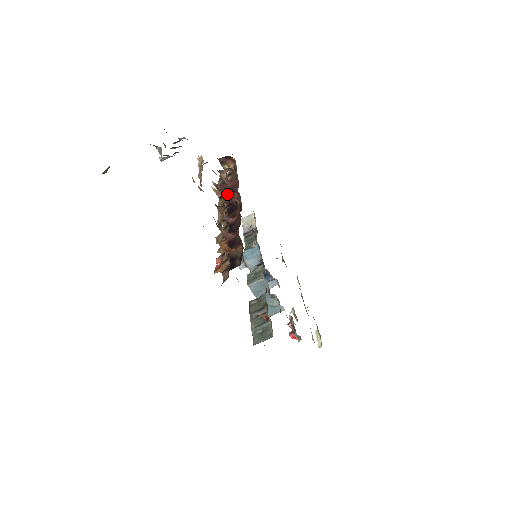
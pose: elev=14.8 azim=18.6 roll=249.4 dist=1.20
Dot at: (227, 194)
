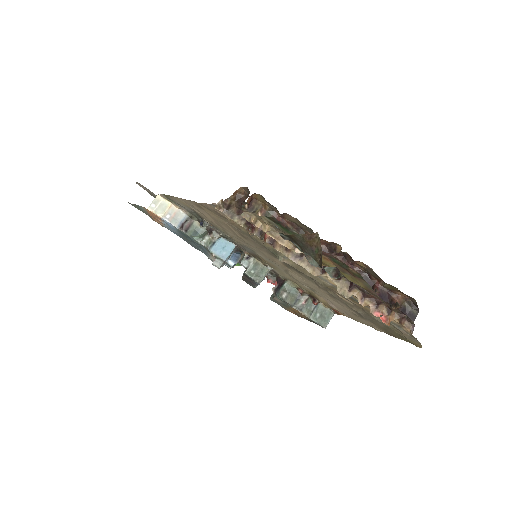
Dot at: occluded
